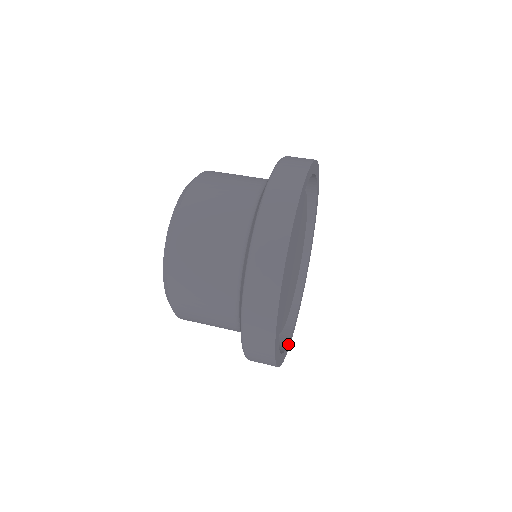
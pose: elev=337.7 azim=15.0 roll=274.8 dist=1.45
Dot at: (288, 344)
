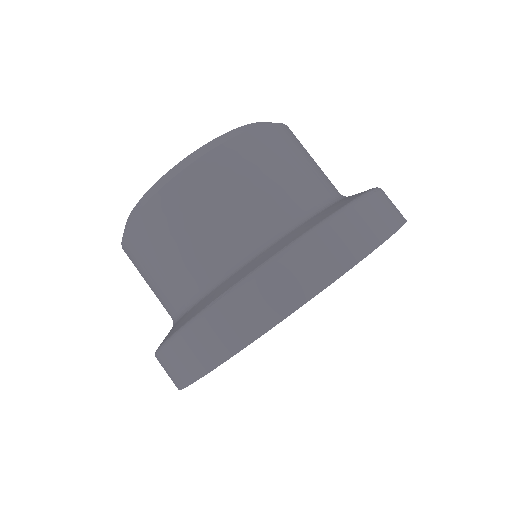
Dot at: occluded
